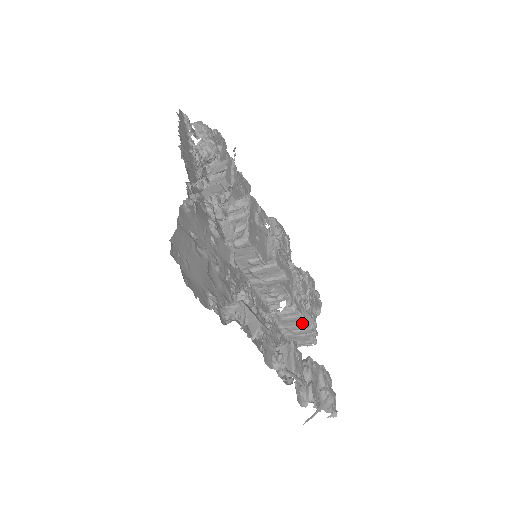
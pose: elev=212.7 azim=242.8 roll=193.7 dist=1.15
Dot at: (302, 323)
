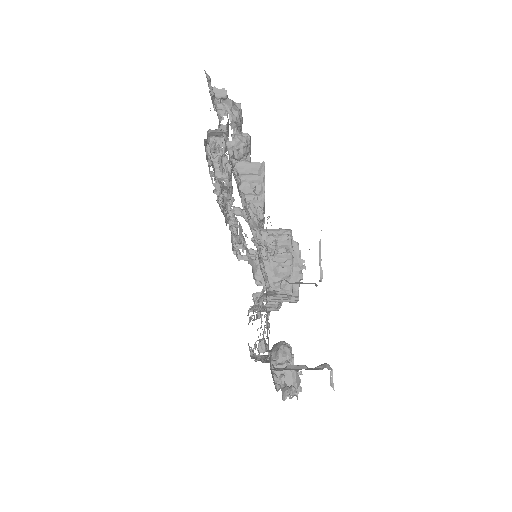
Dot at: occluded
